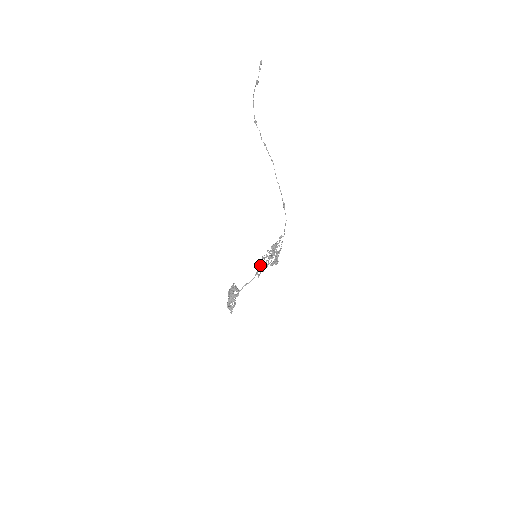
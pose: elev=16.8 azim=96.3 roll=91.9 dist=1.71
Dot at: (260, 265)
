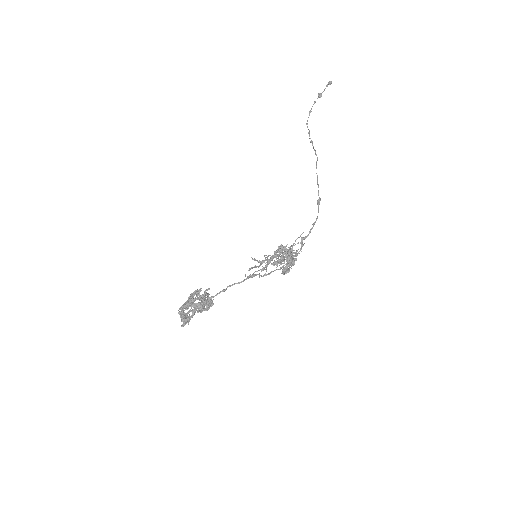
Dot at: occluded
